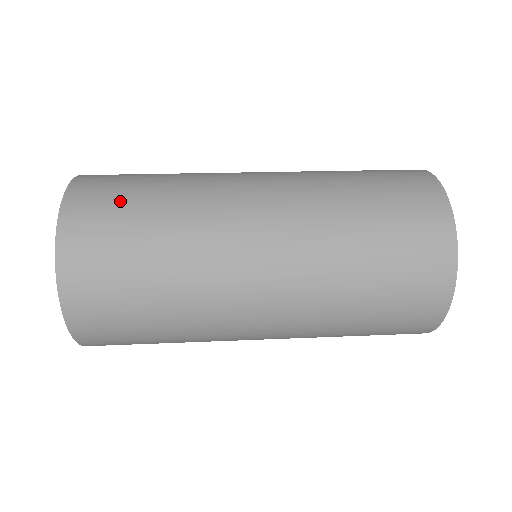
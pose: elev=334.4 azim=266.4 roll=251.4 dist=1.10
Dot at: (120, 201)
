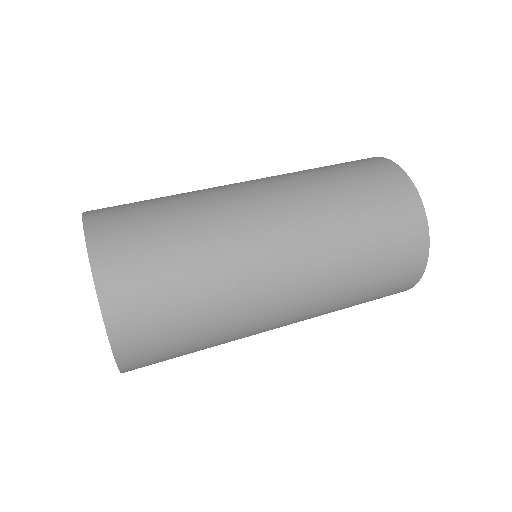
Dot at: (160, 303)
